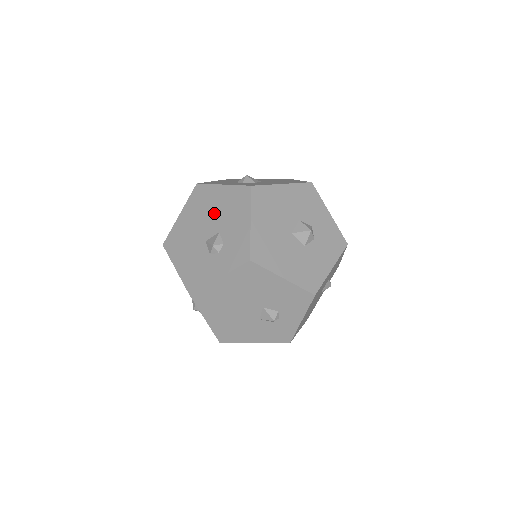
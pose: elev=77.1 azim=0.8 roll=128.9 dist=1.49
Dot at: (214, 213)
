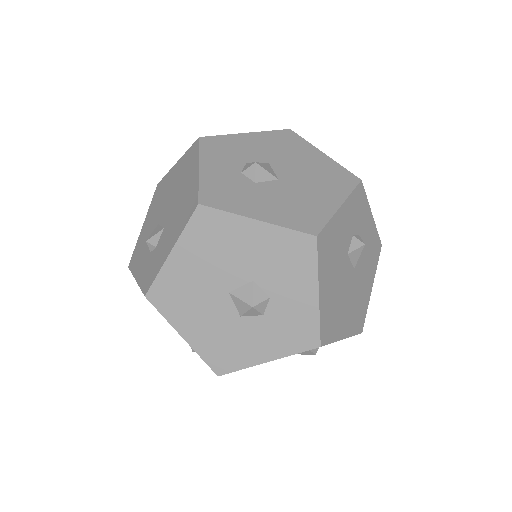
Dot at: (177, 198)
